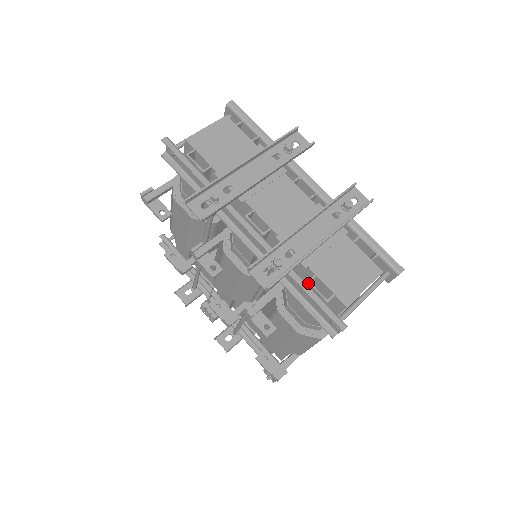
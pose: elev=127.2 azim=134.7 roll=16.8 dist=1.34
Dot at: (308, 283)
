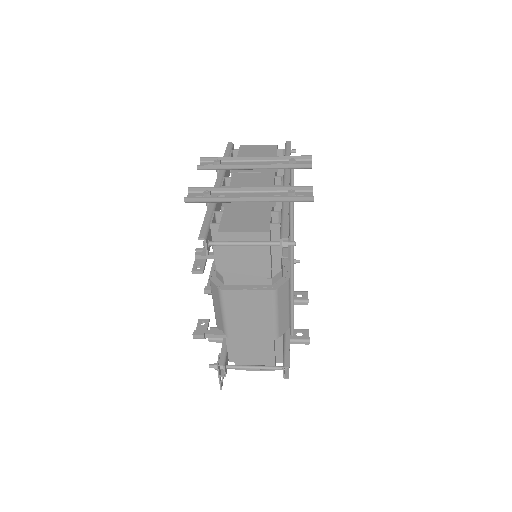
Dot at: (213, 213)
